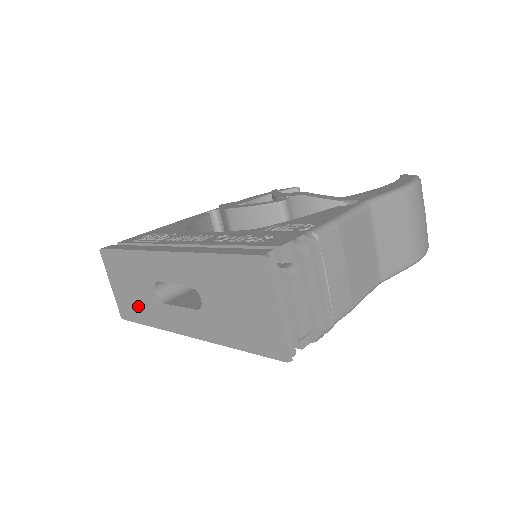
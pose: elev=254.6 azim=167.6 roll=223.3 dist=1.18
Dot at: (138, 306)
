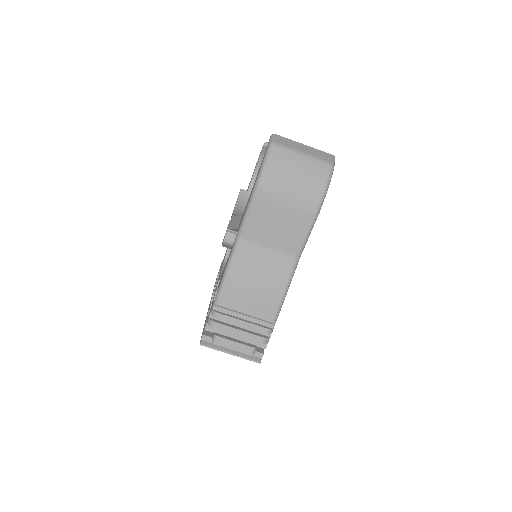
Dot at: occluded
